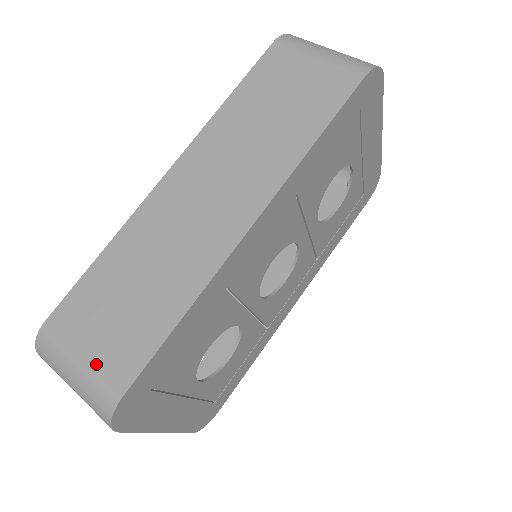
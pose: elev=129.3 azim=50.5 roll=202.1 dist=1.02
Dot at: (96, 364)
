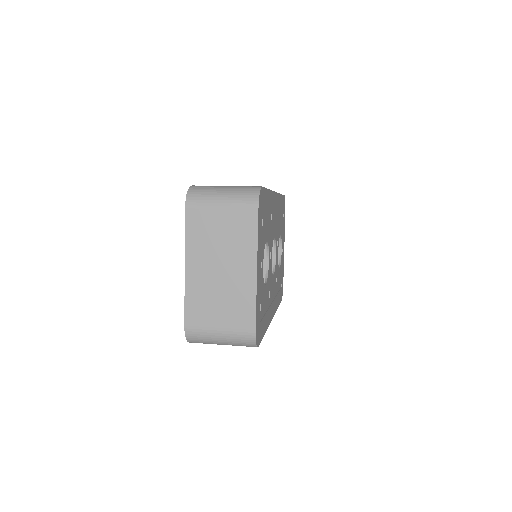
Dot at: occluded
